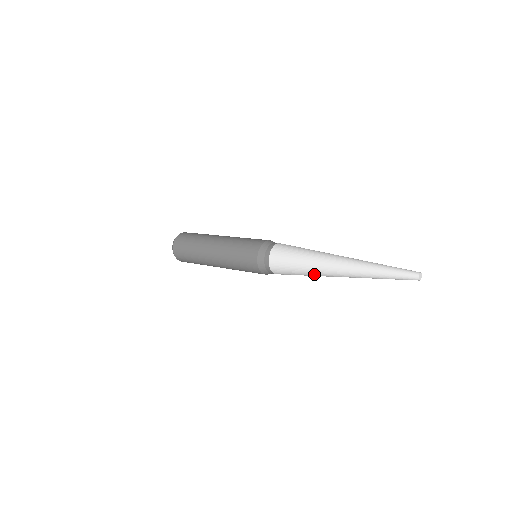
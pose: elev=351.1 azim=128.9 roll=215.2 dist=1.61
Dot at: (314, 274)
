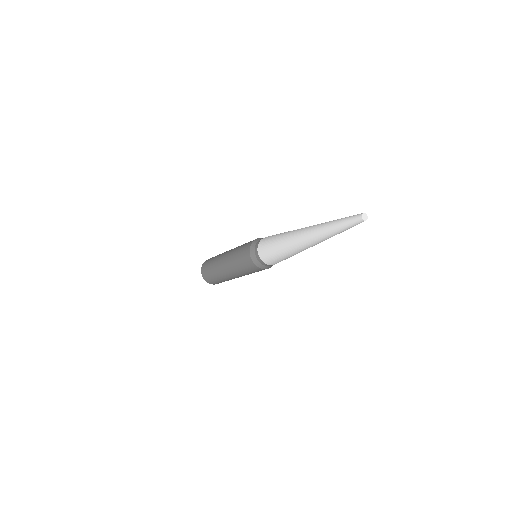
Dot at: (288, 246)
